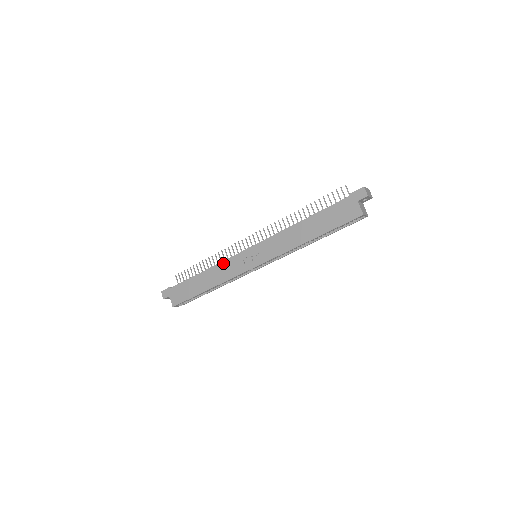
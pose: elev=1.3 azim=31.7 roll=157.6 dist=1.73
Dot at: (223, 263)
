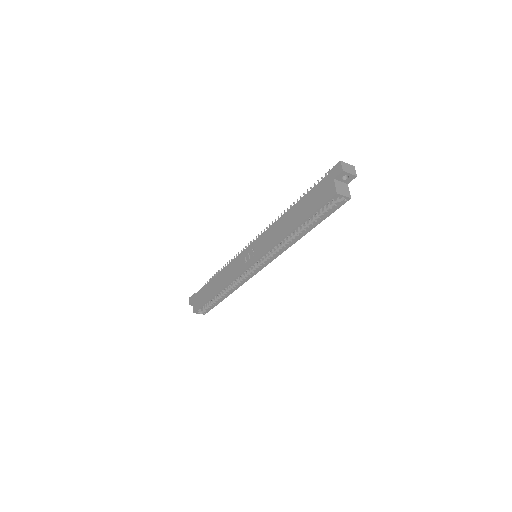
Dot at: (229, 264)
